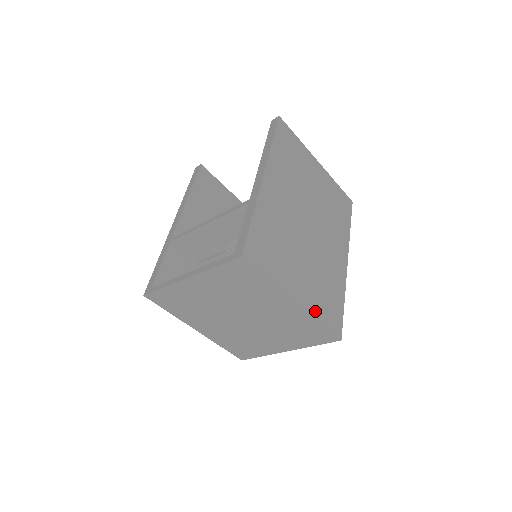
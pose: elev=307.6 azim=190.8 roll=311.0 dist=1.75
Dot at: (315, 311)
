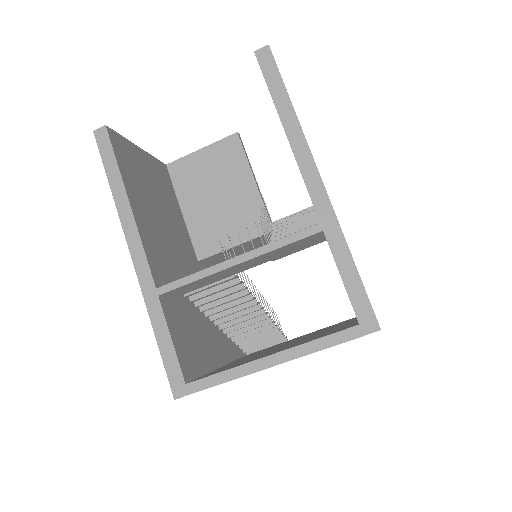
Dot at: occluded
